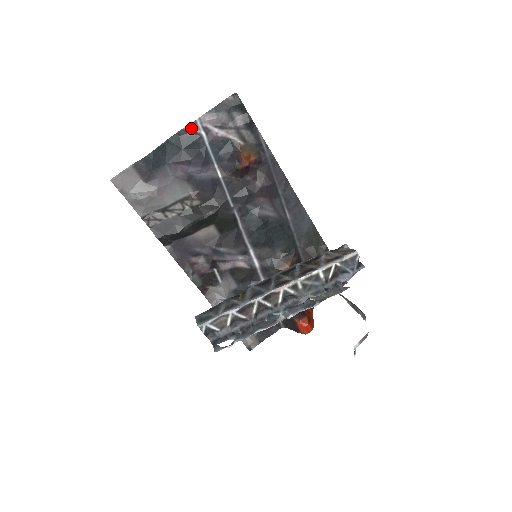
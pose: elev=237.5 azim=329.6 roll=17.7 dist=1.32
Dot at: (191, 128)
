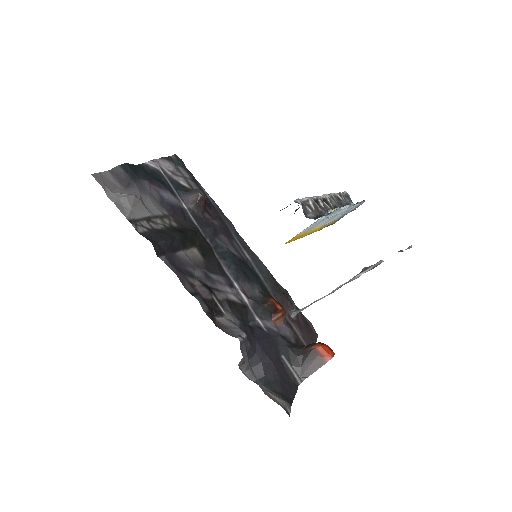
Dot at: (151, 165)
